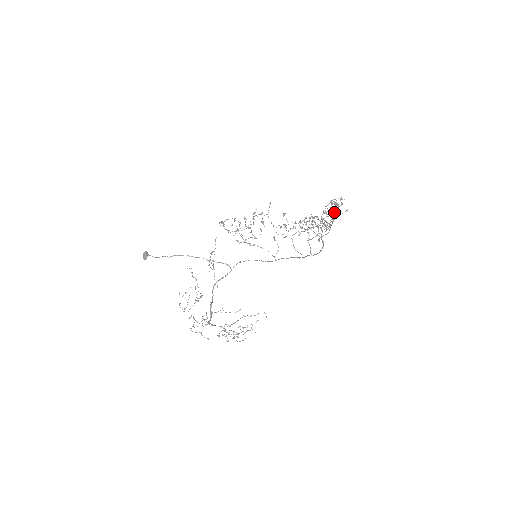
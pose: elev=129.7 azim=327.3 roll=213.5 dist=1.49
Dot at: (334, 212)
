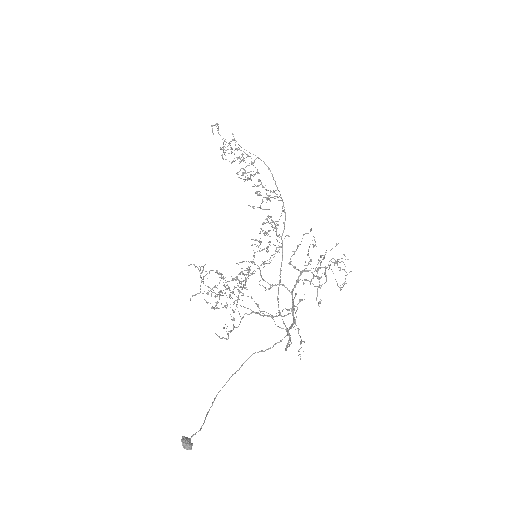
Dot at: (231, 148)
